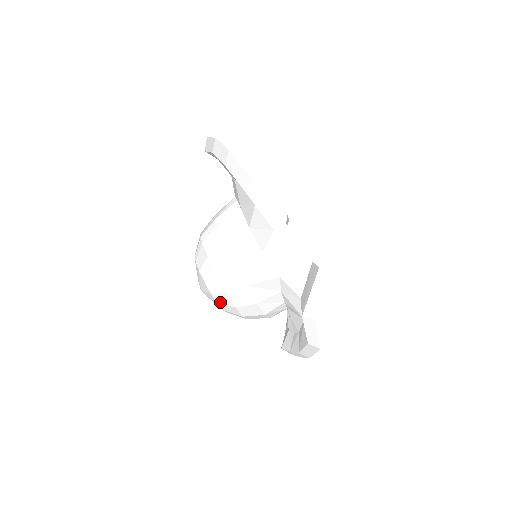
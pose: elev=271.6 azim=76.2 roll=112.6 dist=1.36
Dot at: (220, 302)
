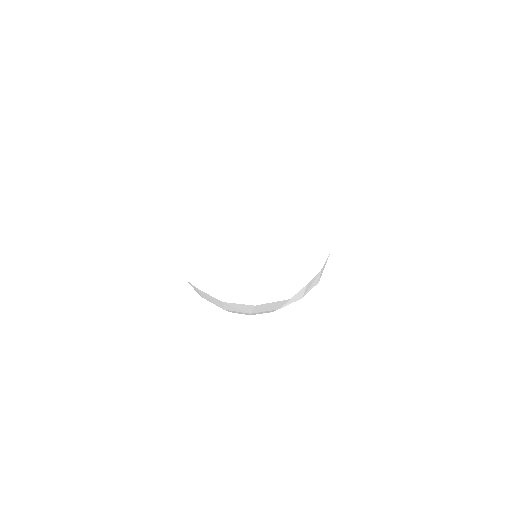
Dot at: occluded
